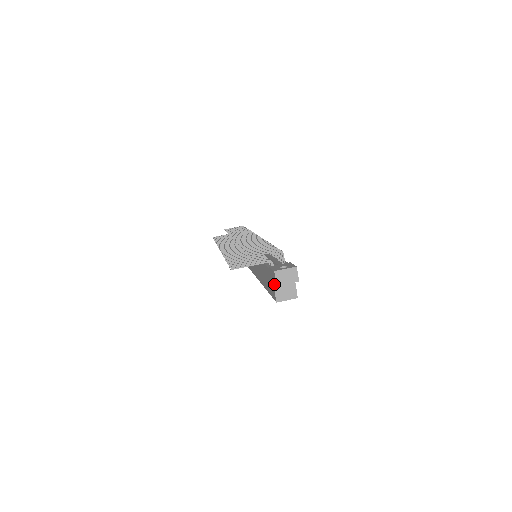
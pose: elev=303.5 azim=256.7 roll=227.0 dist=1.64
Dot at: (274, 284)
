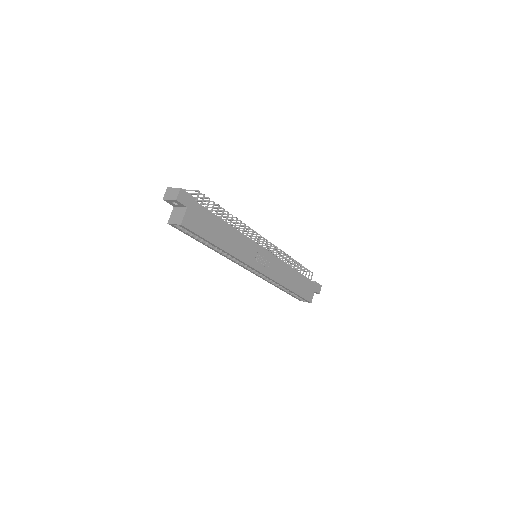
Dot at: (174, 208)
